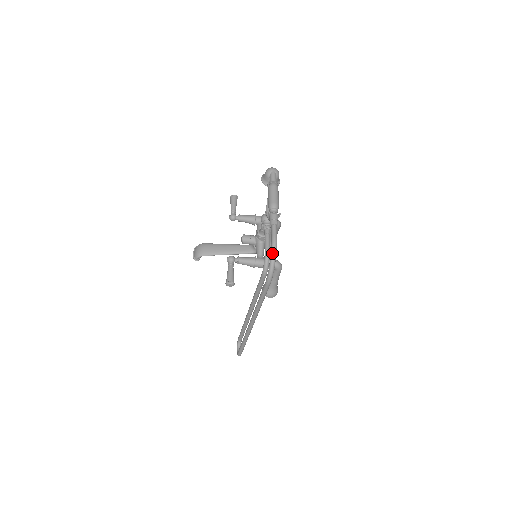
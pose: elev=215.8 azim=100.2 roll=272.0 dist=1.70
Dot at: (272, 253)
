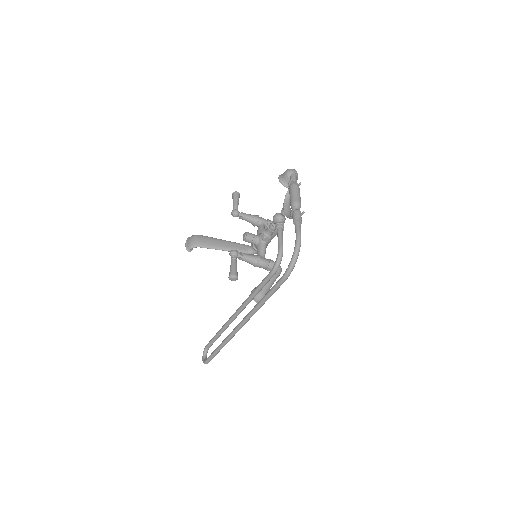
Dot at: (297, 248)
